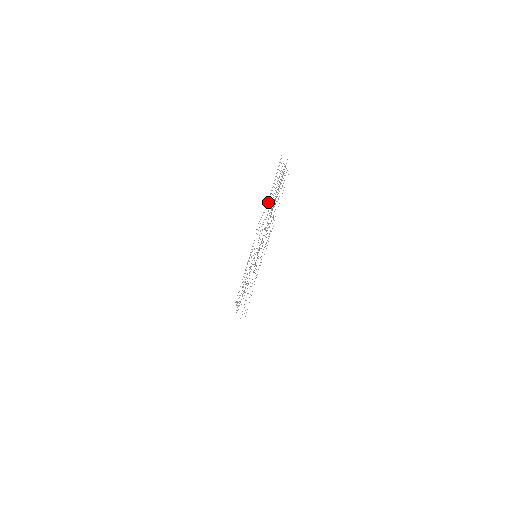
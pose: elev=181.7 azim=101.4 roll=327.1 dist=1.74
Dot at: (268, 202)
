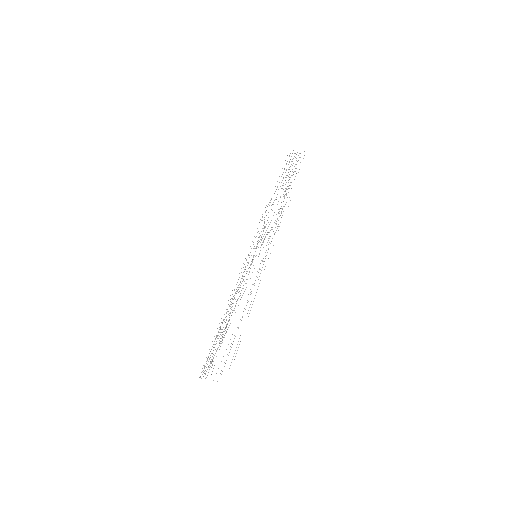
Dot at: (275, 191)
